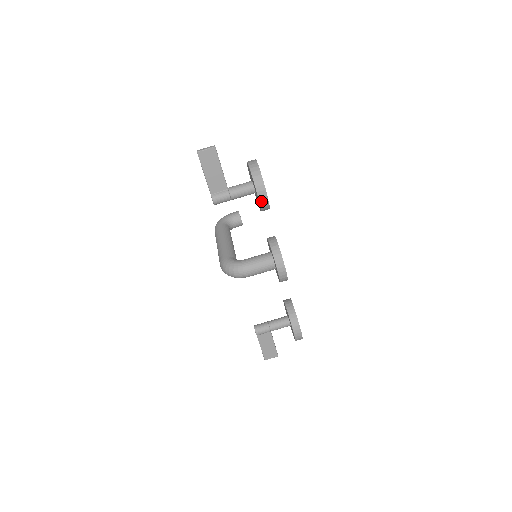
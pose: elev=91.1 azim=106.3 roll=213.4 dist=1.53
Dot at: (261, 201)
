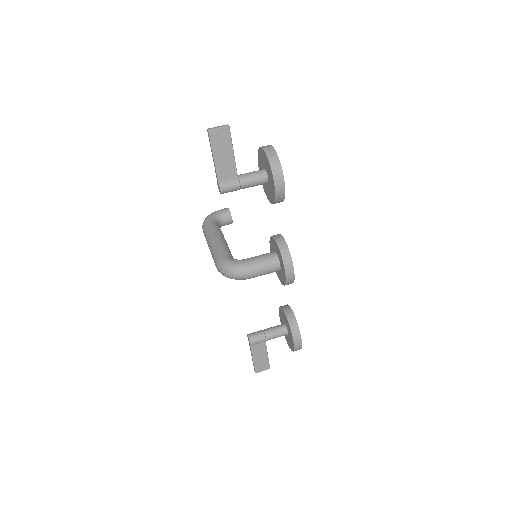
Dot at: (277, 191)
